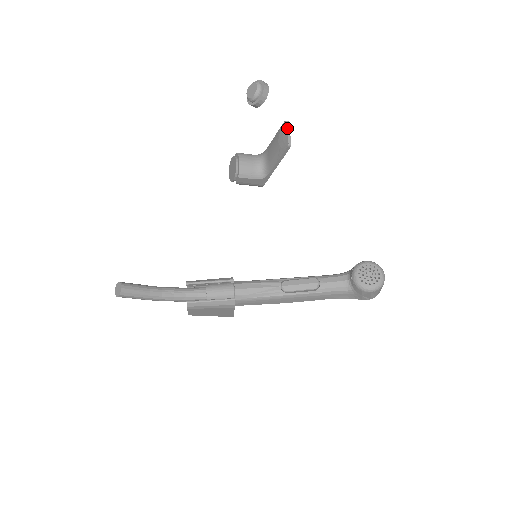
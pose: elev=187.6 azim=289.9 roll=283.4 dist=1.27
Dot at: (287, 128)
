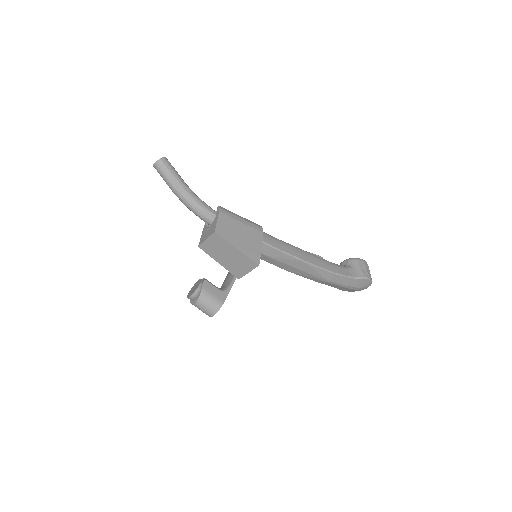
Dot at: occluded
